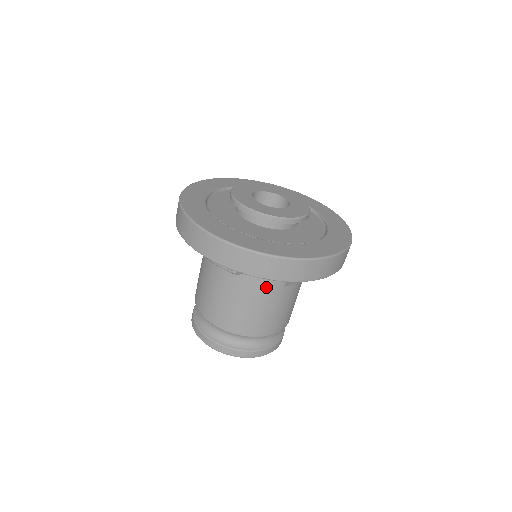
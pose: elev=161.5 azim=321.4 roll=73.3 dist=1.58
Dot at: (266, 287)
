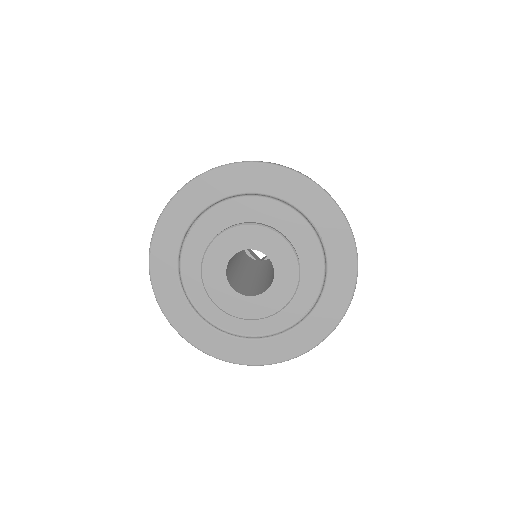
Dot at: occluded
